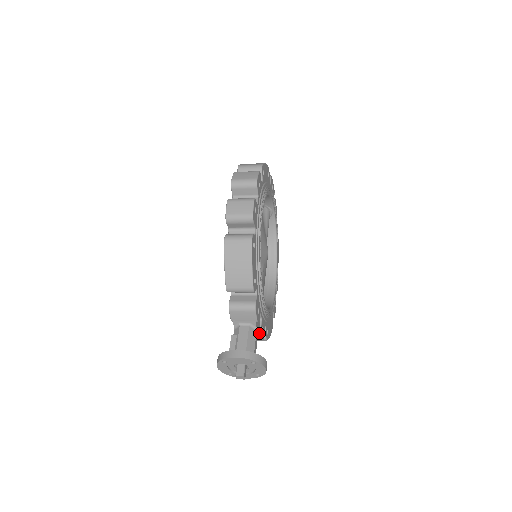
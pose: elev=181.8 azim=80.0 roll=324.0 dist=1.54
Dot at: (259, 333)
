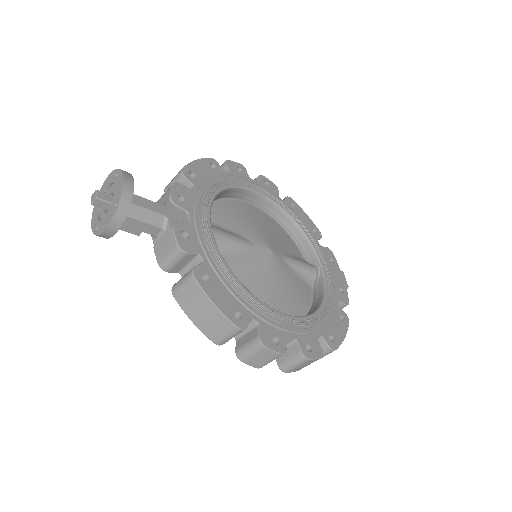
Dot at: (172, 225)
